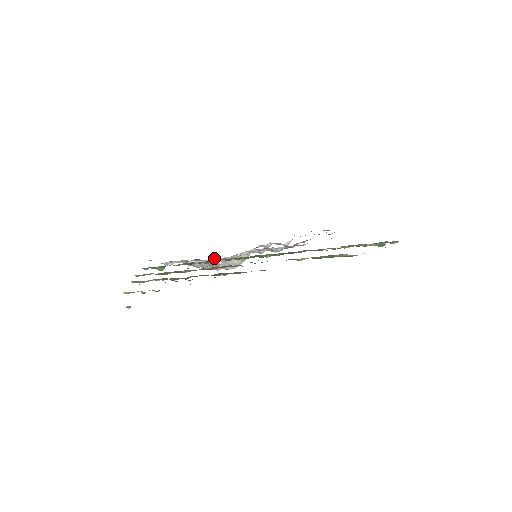
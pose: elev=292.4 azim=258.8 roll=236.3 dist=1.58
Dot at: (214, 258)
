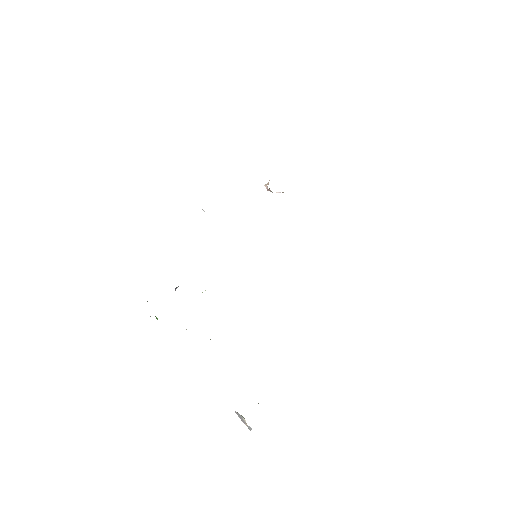
Dot at: occluded
